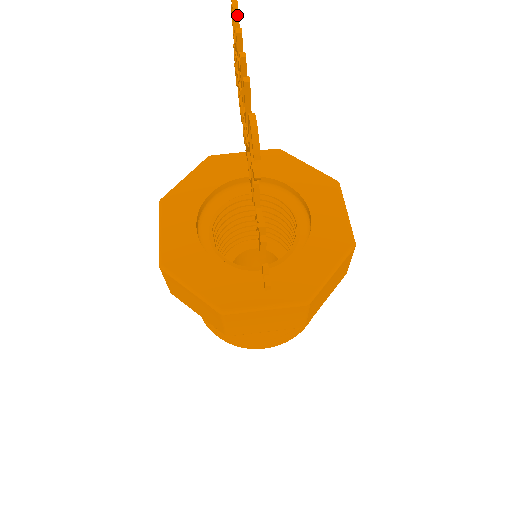
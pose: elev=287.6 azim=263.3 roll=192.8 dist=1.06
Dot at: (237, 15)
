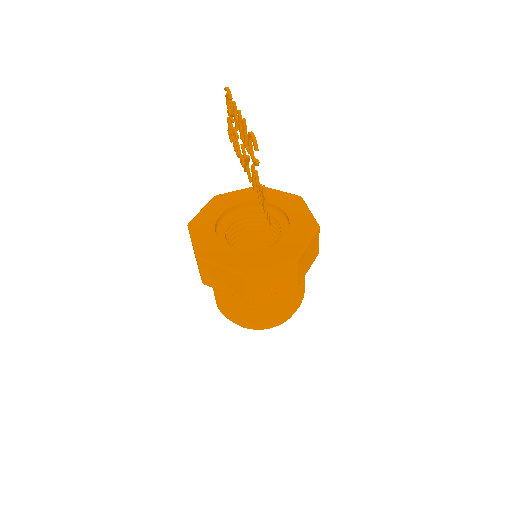
Dot at: (231, 97)
